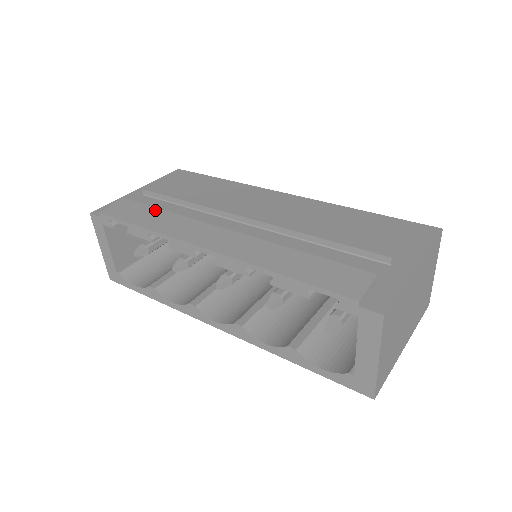
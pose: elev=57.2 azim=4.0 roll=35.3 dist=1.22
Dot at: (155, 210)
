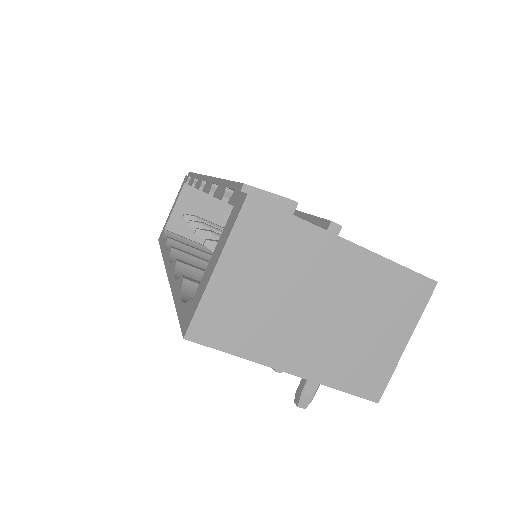
Dot at: occluded
